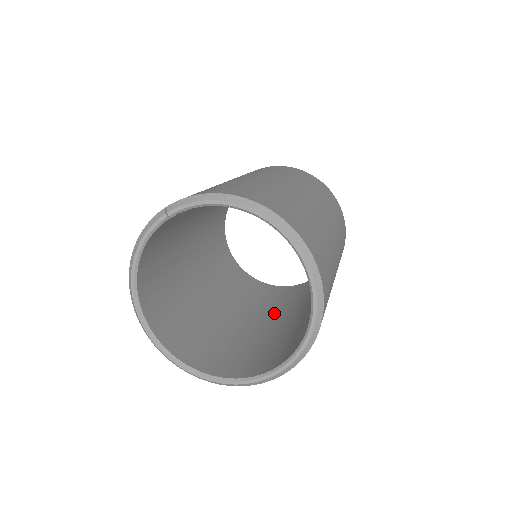
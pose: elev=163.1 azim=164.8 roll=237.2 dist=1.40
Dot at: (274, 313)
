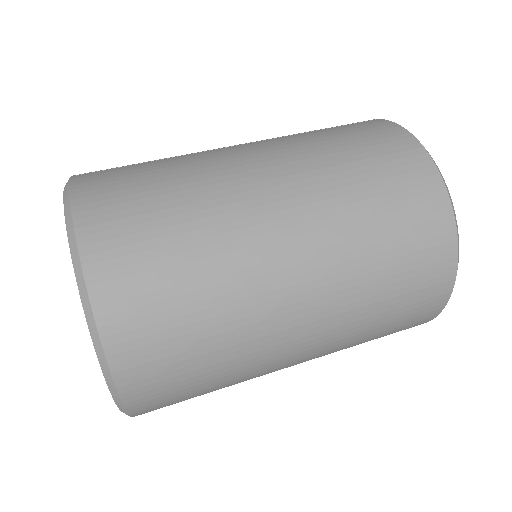
Dot at: occluded
